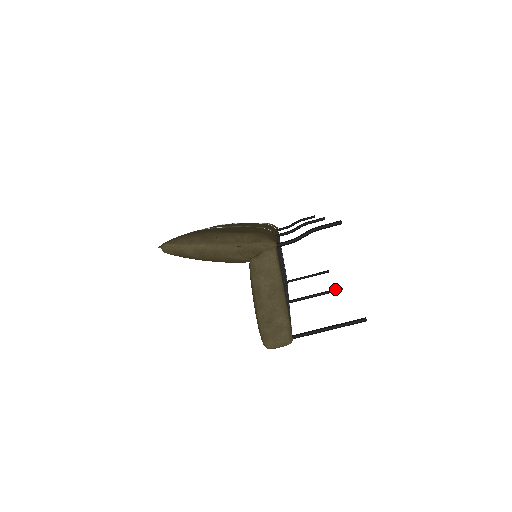
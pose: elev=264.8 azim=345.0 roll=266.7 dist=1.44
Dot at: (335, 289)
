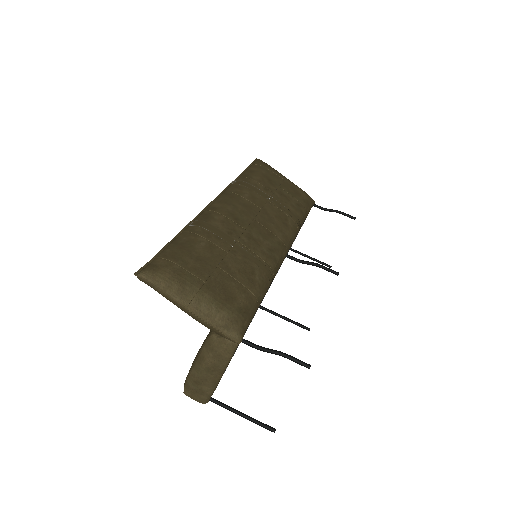
Dot at: (303, 326)
